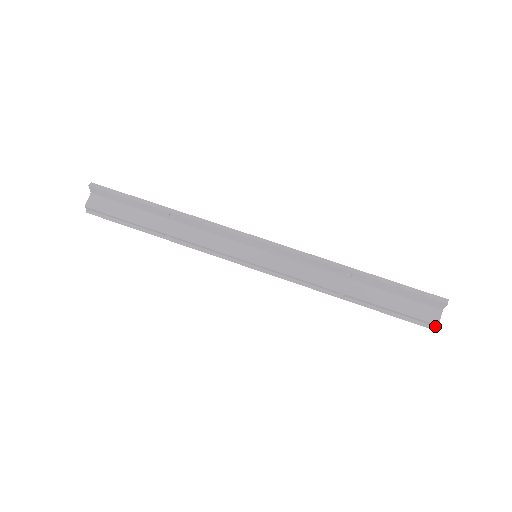
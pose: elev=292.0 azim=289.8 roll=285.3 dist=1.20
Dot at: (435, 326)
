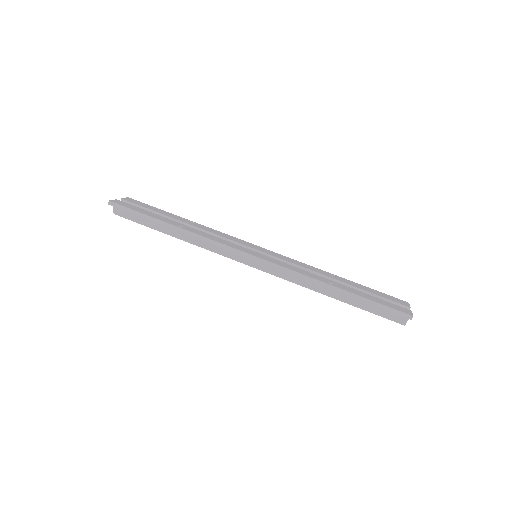
Dot at: (403, 322)
